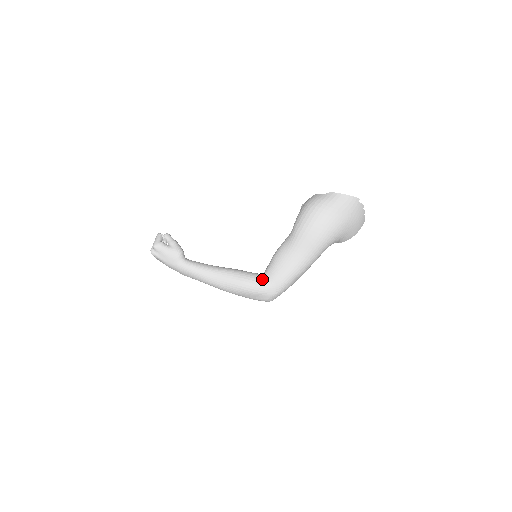
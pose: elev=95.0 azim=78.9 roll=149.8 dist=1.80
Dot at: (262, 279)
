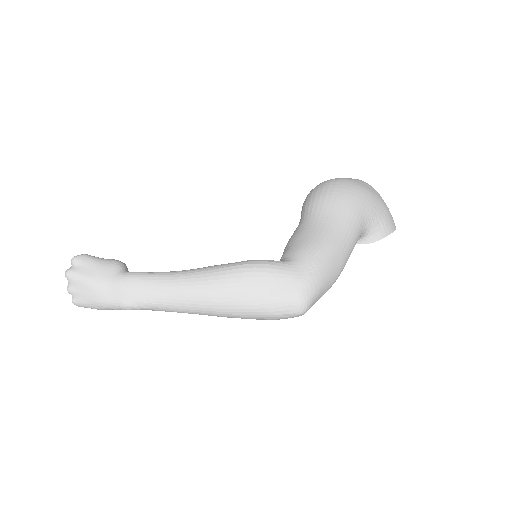
Dot at: occluded
